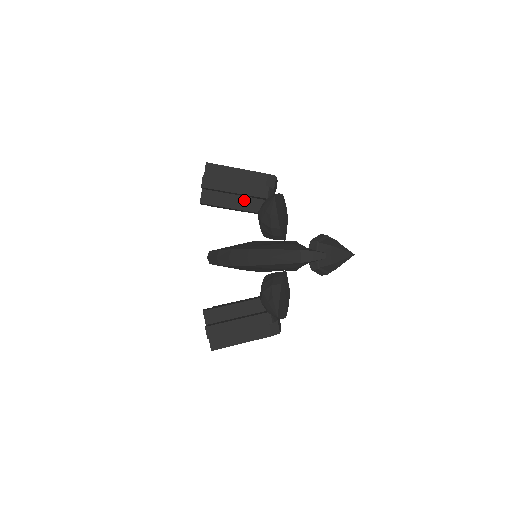
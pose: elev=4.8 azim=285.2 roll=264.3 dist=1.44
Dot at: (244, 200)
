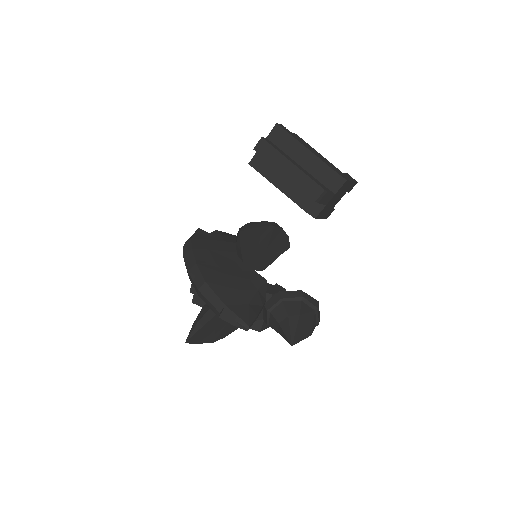
Dot at: (295, 187)
